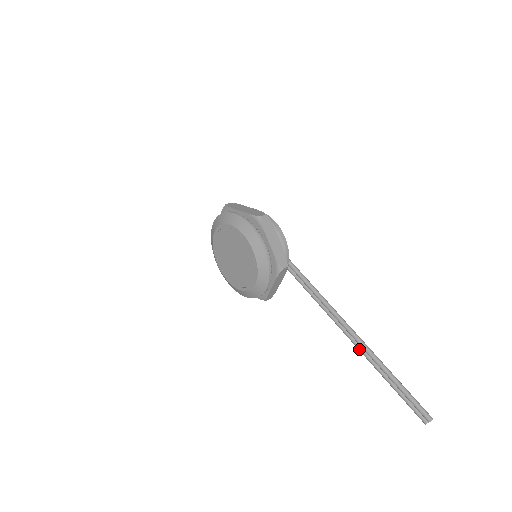
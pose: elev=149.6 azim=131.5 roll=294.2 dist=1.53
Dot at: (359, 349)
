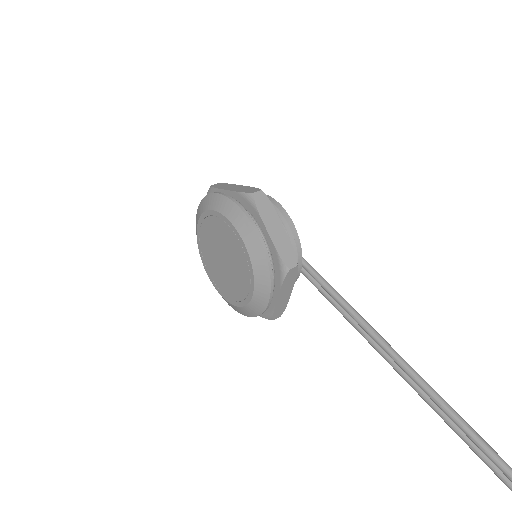
Dot at: (416, 391)
